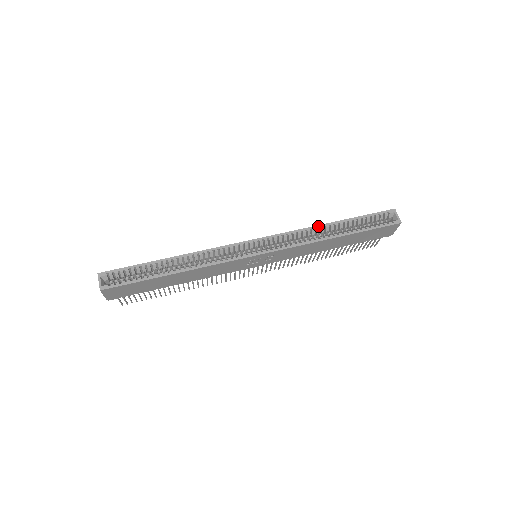
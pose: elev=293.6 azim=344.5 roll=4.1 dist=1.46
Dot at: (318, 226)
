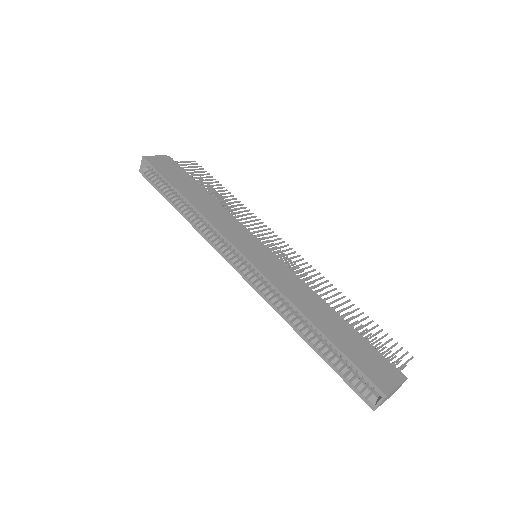
Dot at: (296, 309)
